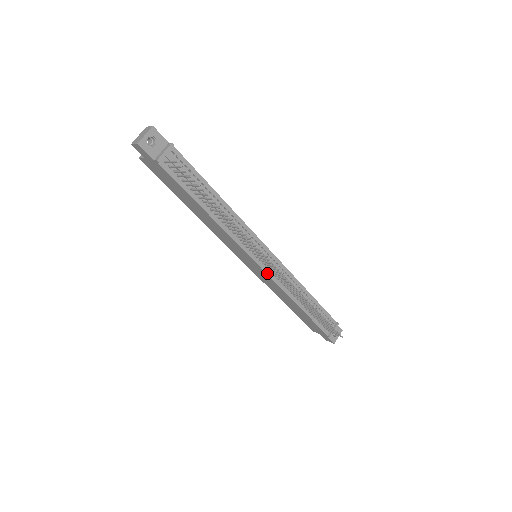
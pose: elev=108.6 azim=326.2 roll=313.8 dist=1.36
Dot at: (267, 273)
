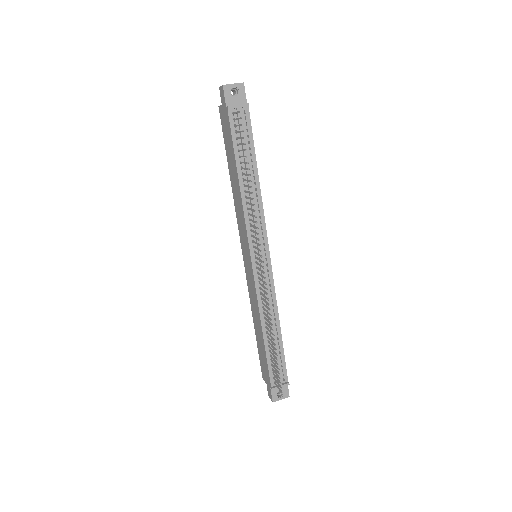
Dot at: (254, 275)
